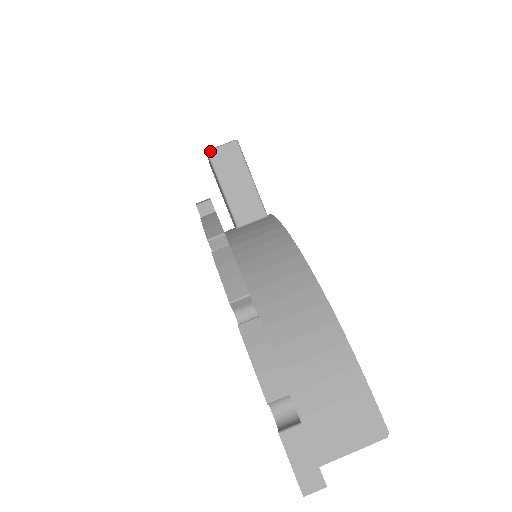
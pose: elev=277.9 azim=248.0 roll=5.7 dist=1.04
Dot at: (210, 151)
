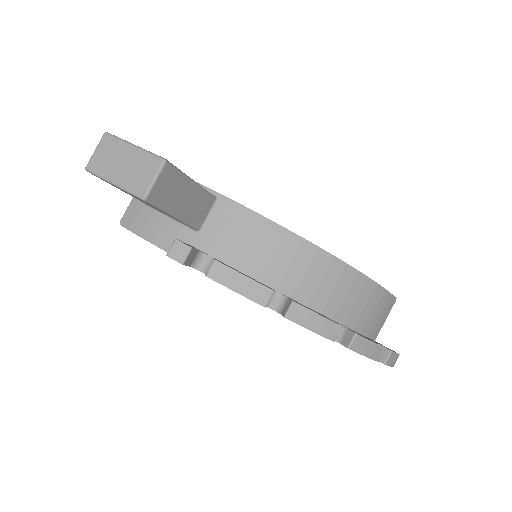
Dot at: (148, 198)
